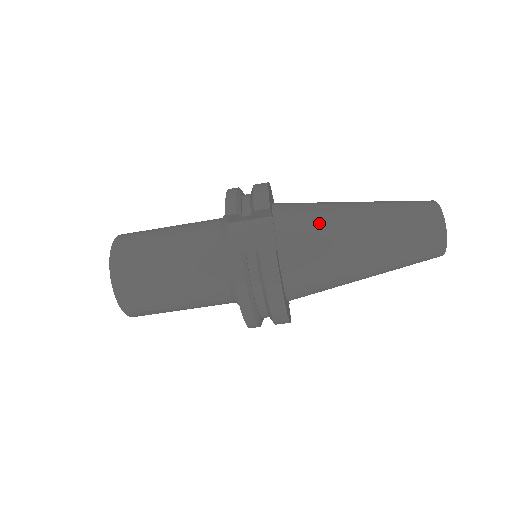
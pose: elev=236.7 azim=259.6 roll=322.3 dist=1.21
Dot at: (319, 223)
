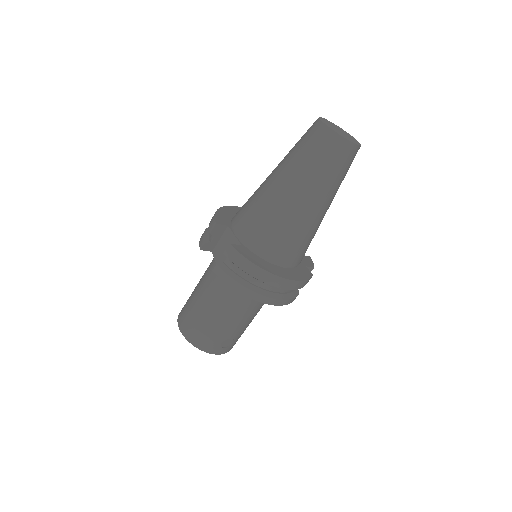
Dot at: (254, 204)
